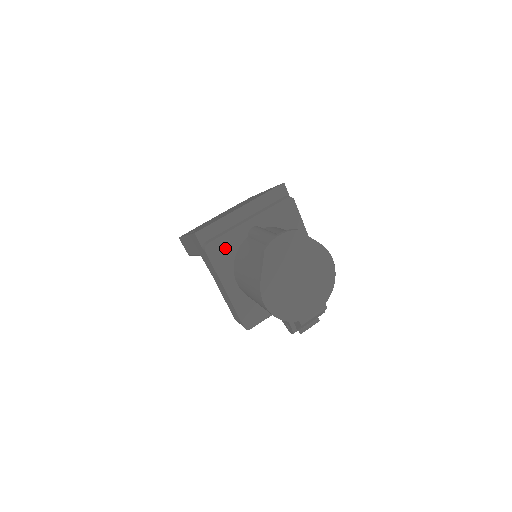
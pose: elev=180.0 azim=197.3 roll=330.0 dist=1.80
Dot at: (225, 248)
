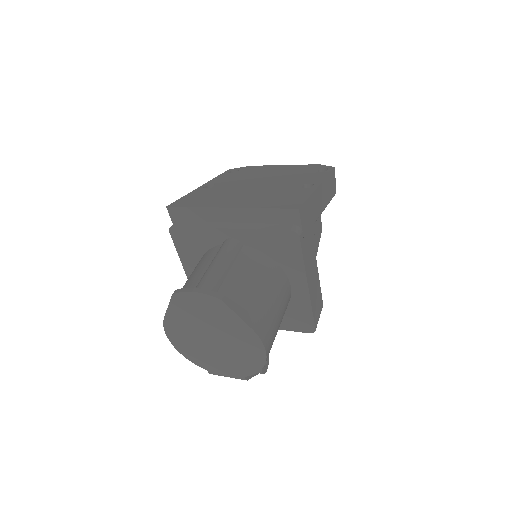
Dot at: (193, 241)
